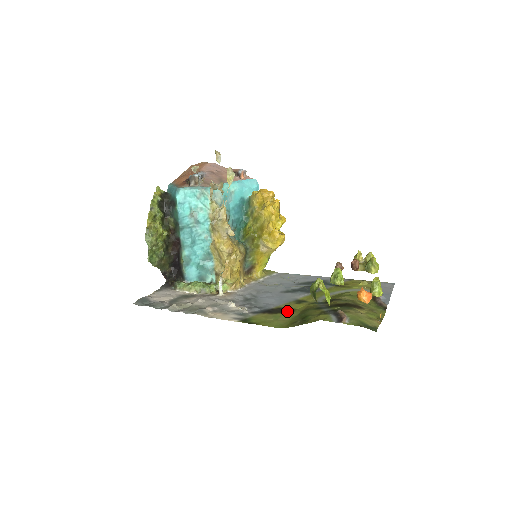
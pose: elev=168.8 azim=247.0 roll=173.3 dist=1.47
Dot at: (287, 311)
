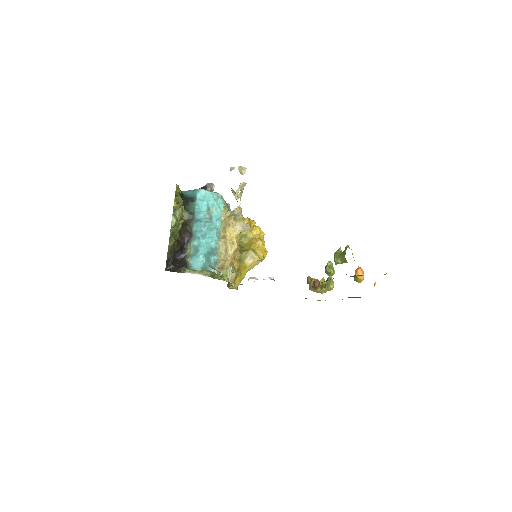
Dot at: occluded
